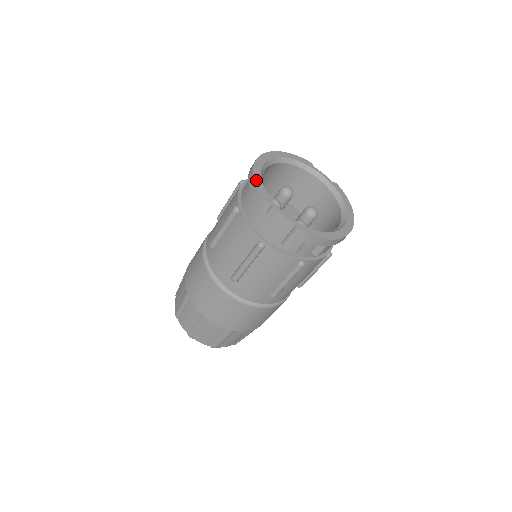
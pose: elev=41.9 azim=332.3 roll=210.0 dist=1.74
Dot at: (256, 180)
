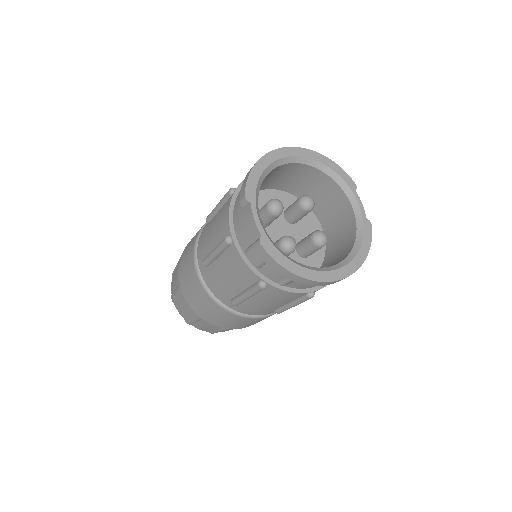
Dot at: (255, 168)
